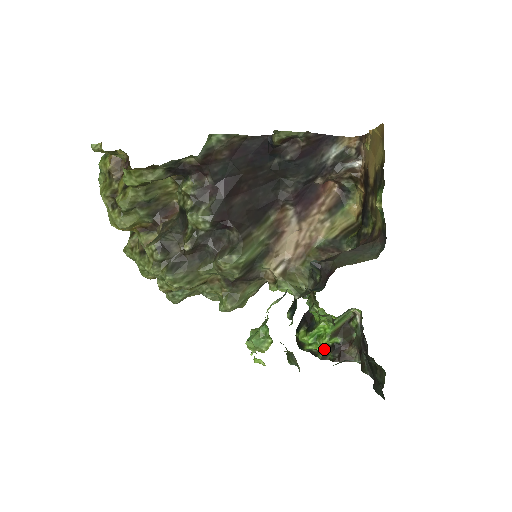
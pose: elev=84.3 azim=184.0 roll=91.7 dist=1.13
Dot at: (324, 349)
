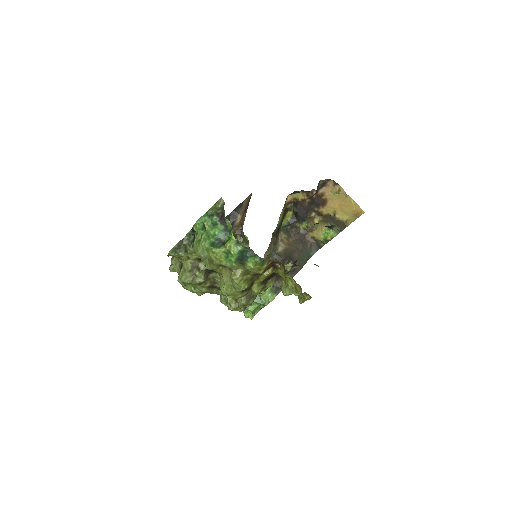
Dot at: occluded
